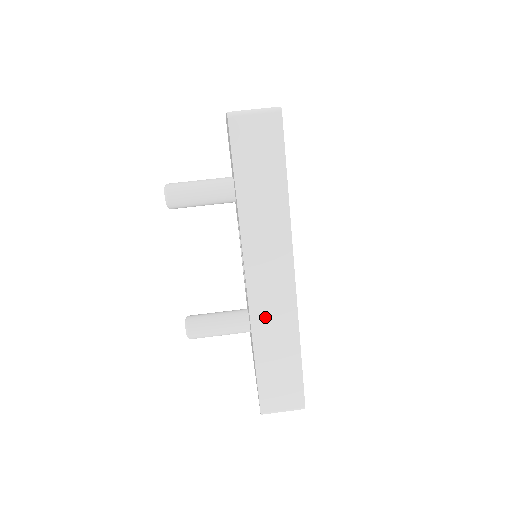
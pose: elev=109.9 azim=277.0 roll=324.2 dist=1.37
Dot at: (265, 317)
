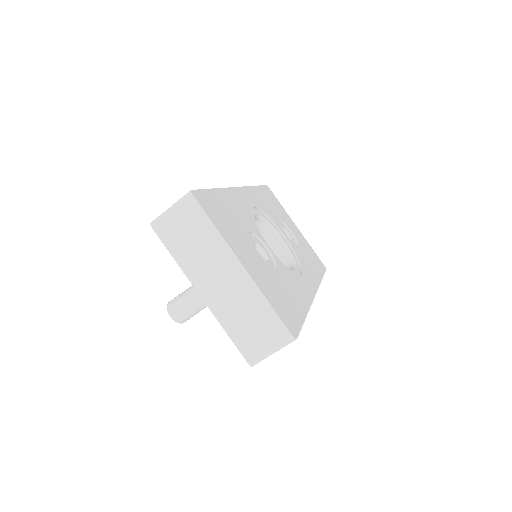
Dot at: occluded
